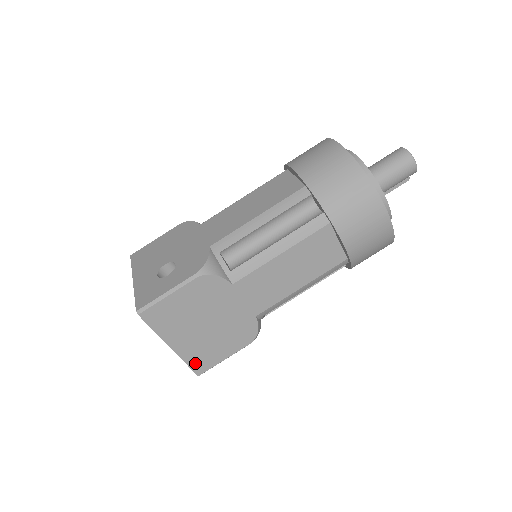
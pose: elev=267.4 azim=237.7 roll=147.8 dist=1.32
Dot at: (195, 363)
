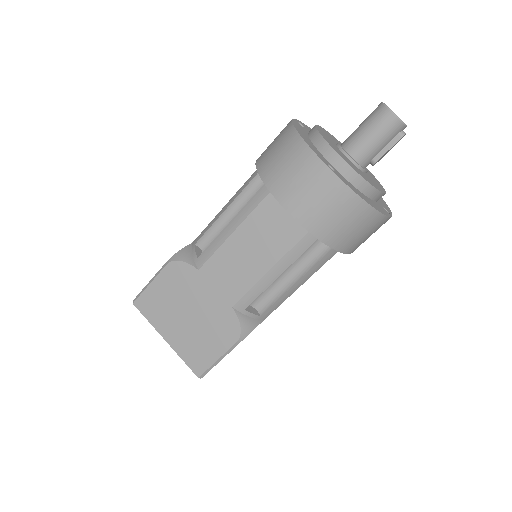
Dot at: (191, 361)
